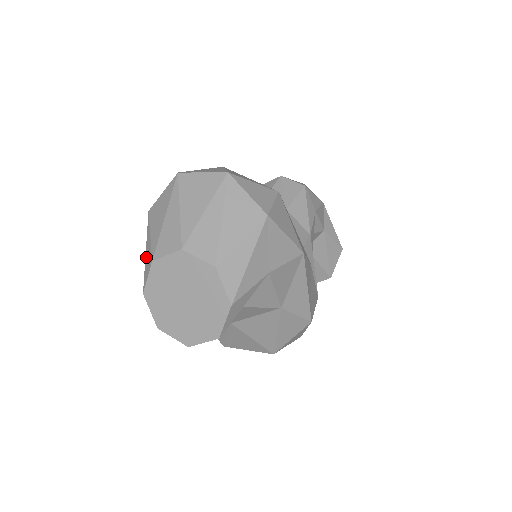
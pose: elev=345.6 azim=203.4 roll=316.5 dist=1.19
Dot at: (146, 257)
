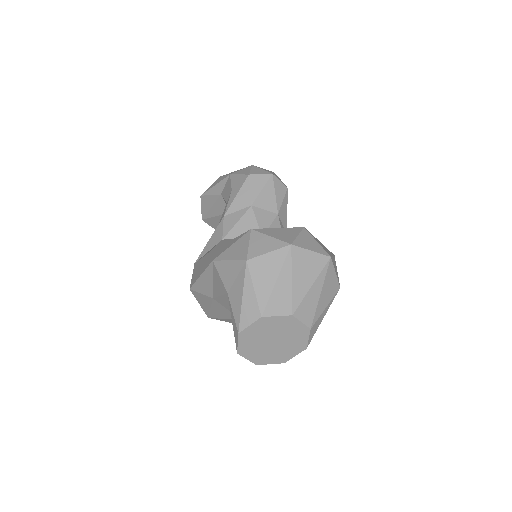
Dot at: (245, 304)
